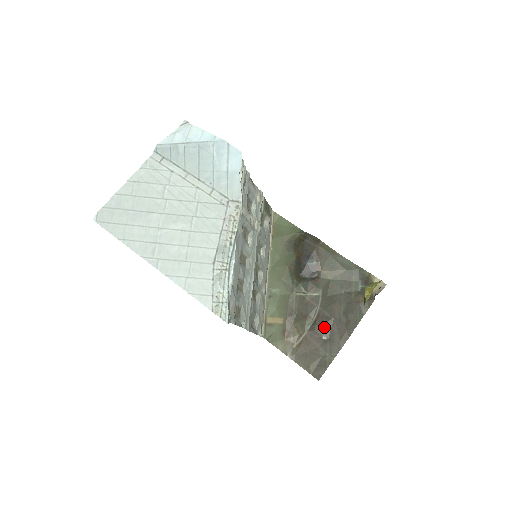
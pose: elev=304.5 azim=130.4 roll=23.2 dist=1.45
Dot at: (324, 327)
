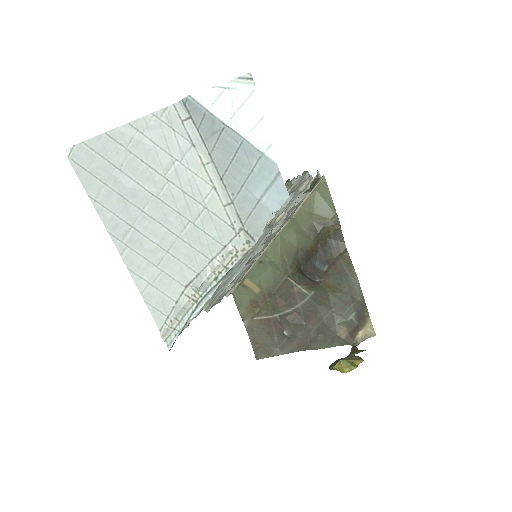
Dot at: (291, 325)
